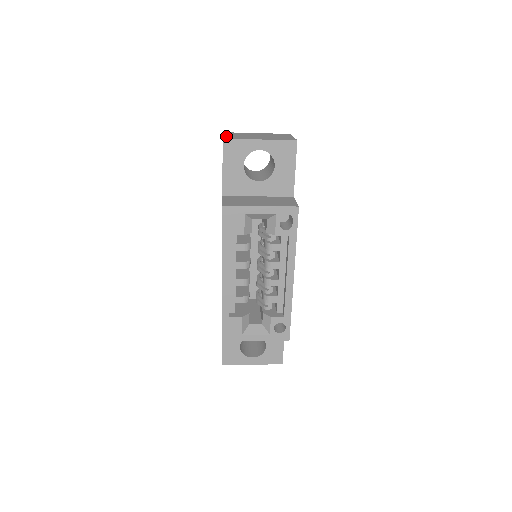
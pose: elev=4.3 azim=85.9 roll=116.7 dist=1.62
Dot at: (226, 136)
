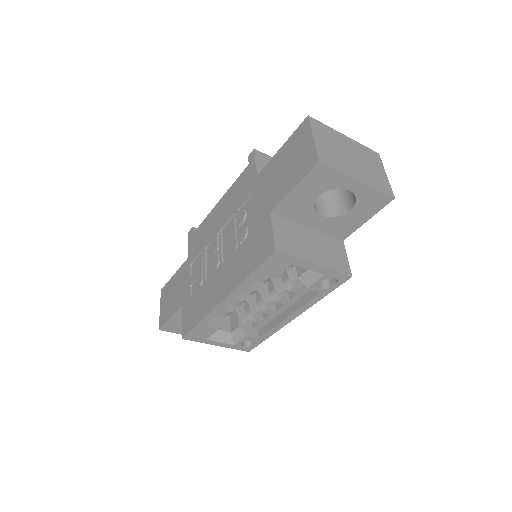
Dot at: (319, 147)
